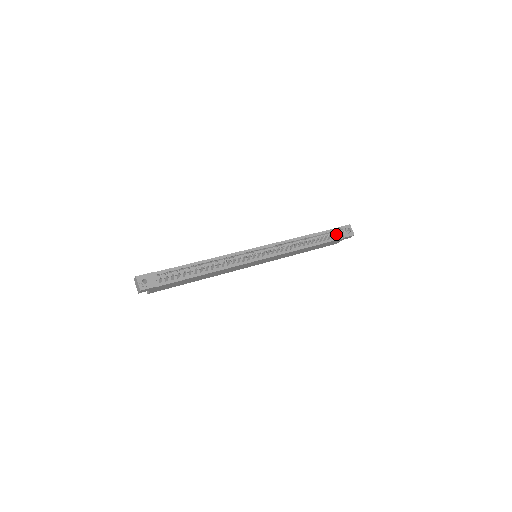
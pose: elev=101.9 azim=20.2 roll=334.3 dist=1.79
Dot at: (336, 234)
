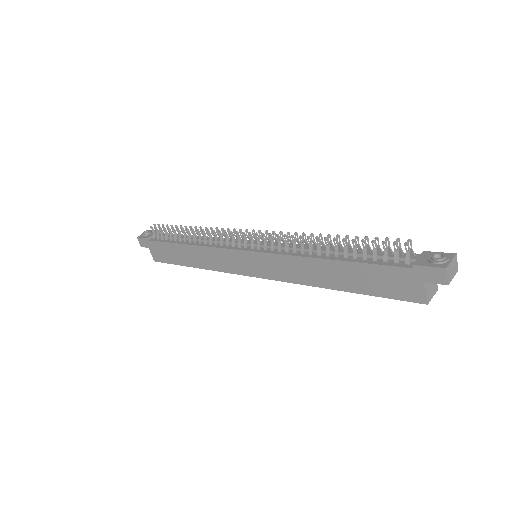
Dot at: (400, 257)
